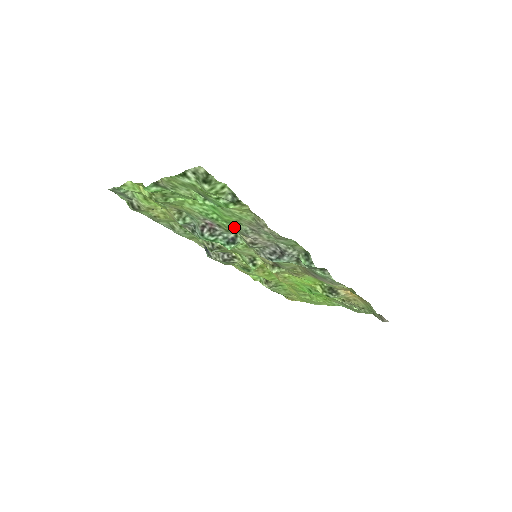
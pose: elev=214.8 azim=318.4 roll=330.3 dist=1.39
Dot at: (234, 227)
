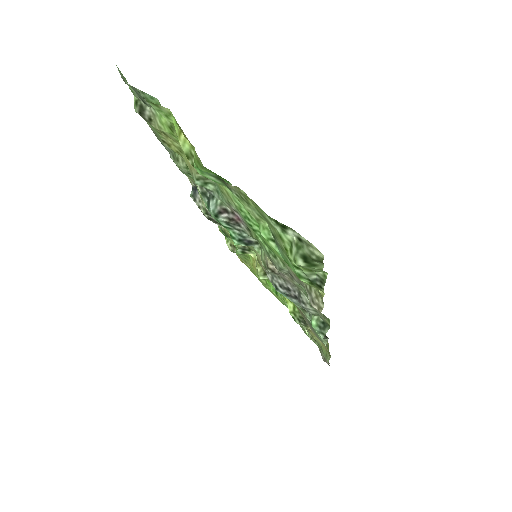
Dot at: (269, 252)
